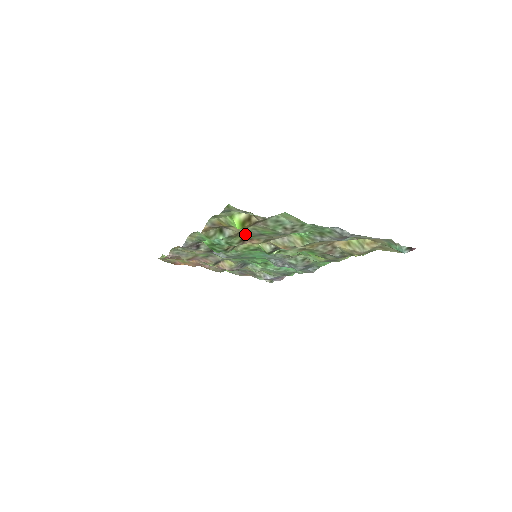
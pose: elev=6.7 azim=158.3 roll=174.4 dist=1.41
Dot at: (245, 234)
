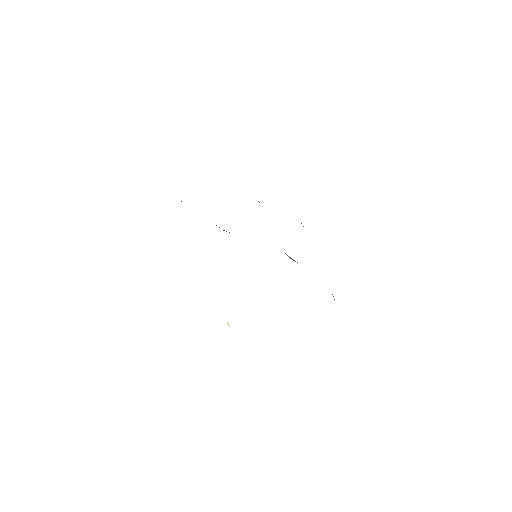
Dot at: occluded
